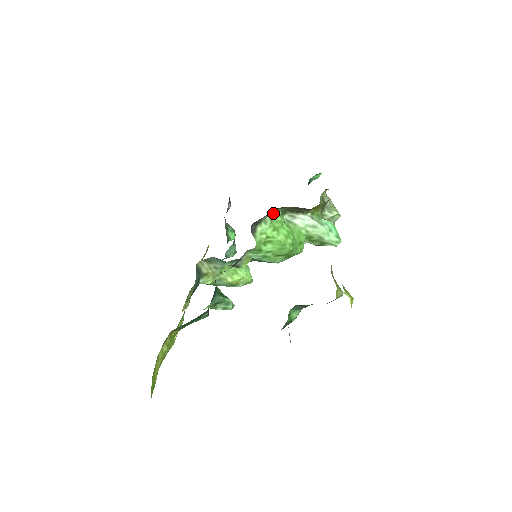
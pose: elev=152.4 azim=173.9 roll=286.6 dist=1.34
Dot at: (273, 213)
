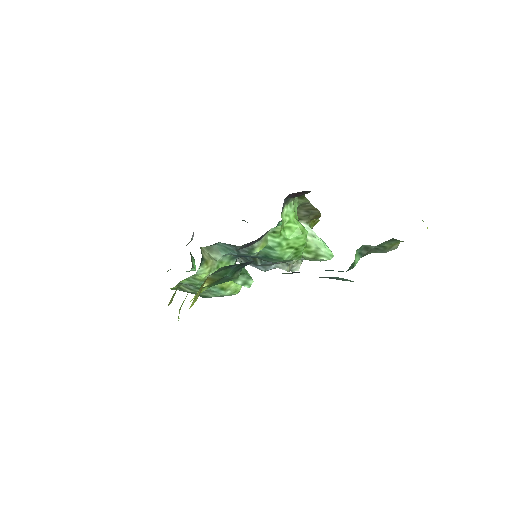
Dot at: (294, 202)
